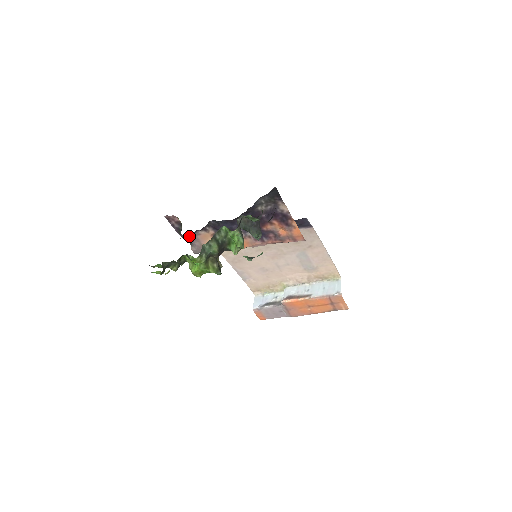
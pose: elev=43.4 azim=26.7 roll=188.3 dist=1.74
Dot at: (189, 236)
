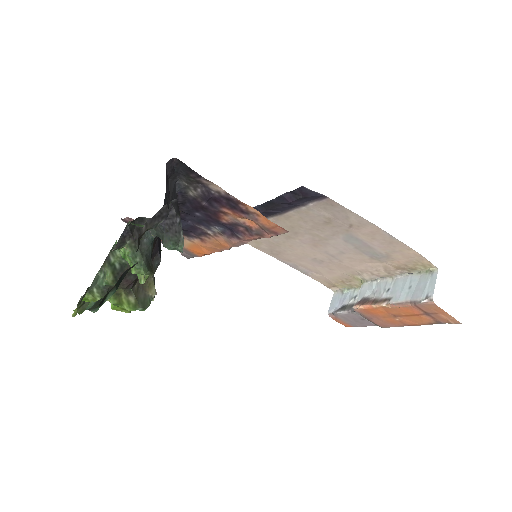
Dot at: occluded
